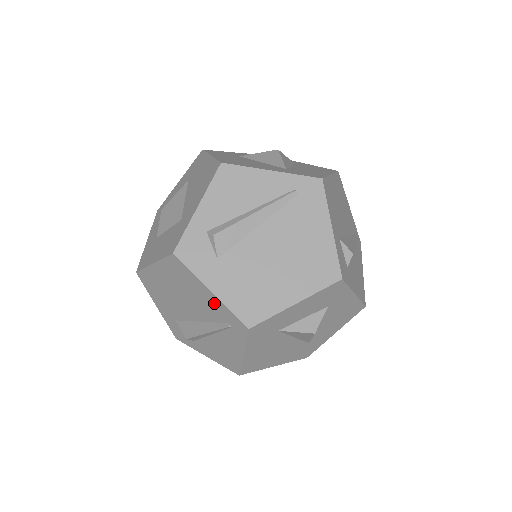
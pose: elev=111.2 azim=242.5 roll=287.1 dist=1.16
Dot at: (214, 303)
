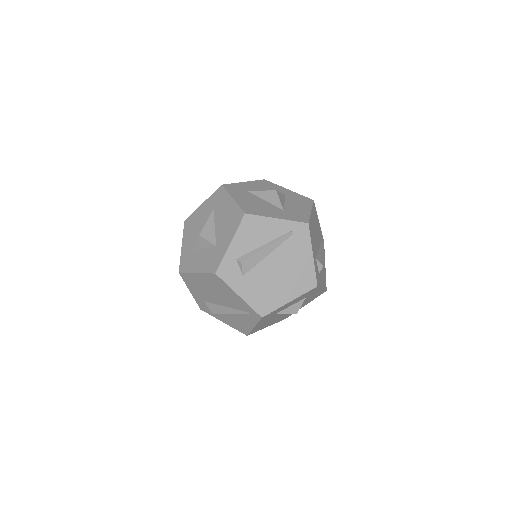
Dot at: (240, 301)
